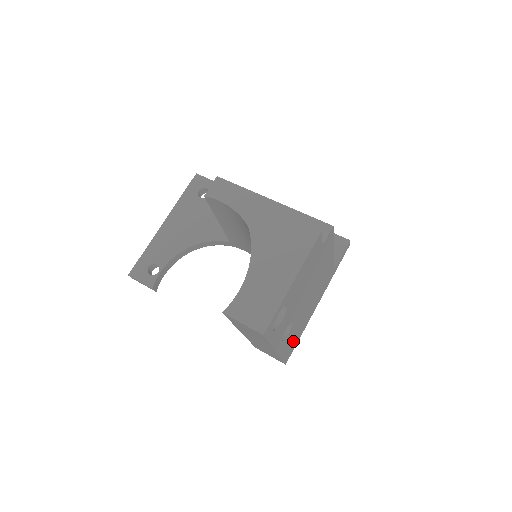
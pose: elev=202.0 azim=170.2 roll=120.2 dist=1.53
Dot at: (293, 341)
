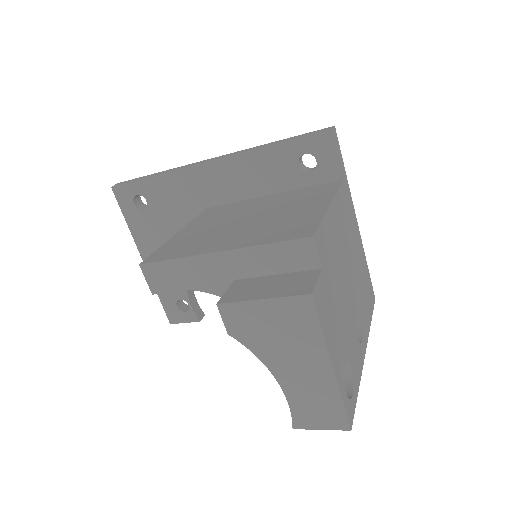
Dot at: (366, 291)
